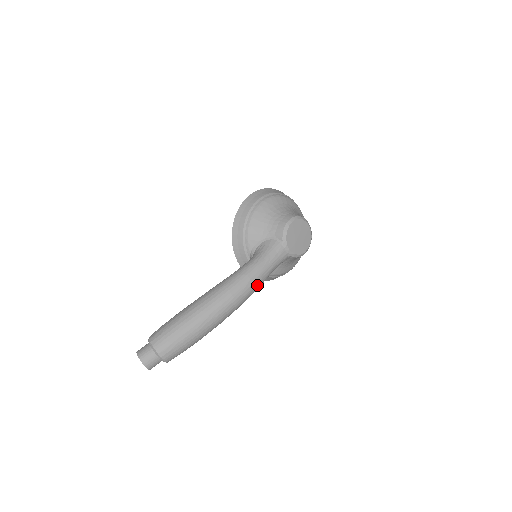
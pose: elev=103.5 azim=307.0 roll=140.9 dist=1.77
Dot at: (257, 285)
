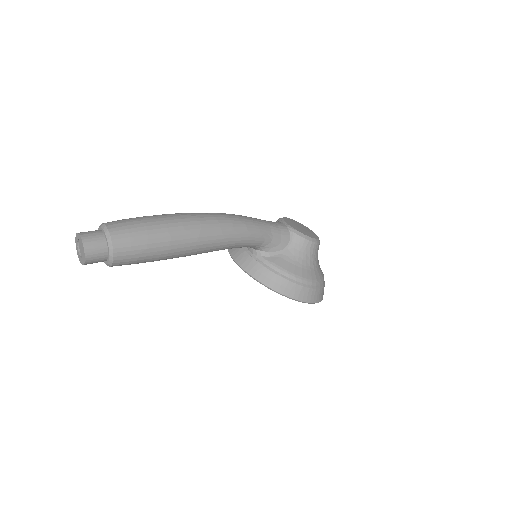
Dot at: (248, 222)
